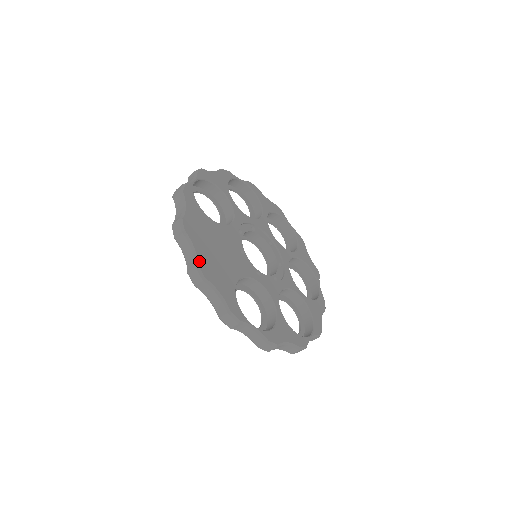
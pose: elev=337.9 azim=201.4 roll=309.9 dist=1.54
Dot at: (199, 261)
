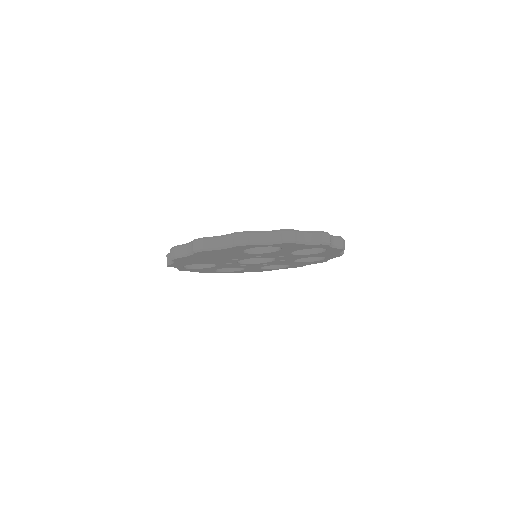
Dot at: occluded
